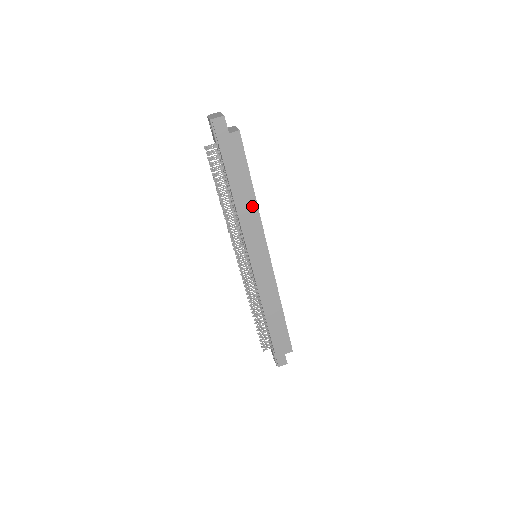
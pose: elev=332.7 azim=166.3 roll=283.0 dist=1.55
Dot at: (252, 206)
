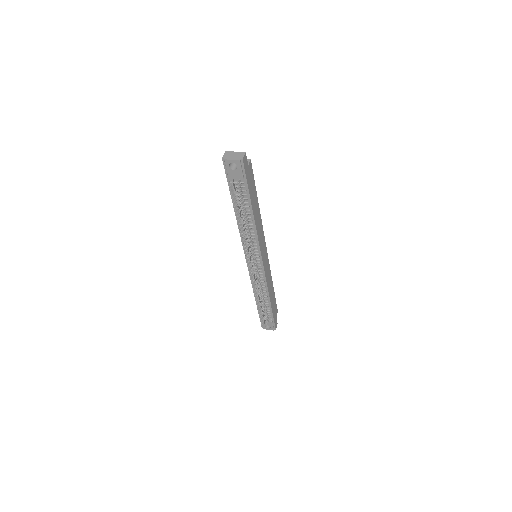
Dot at: (259, 216)
